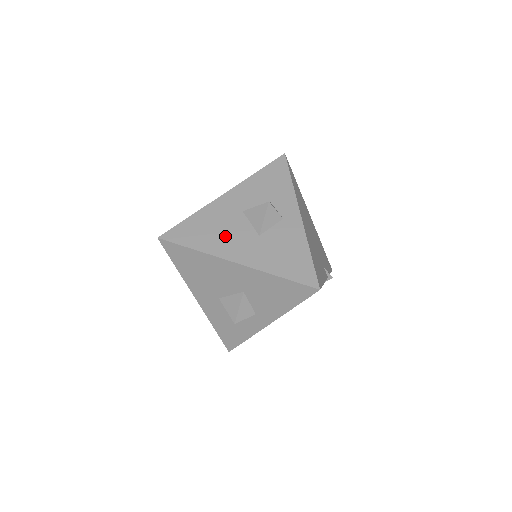
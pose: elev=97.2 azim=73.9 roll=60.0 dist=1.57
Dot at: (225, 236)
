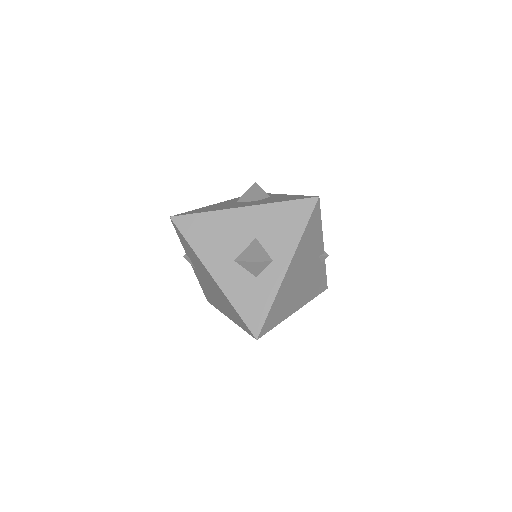
Dot at: (227, 206)
